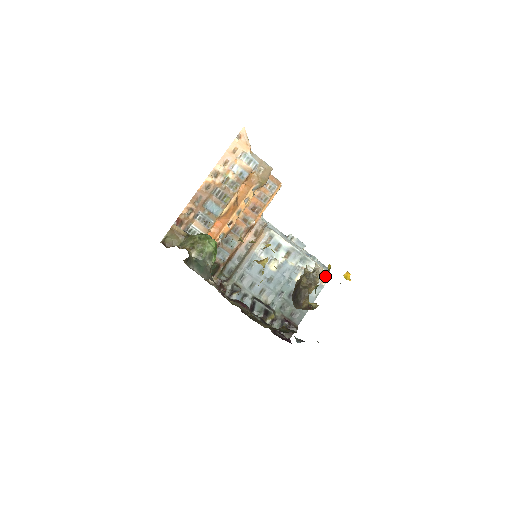
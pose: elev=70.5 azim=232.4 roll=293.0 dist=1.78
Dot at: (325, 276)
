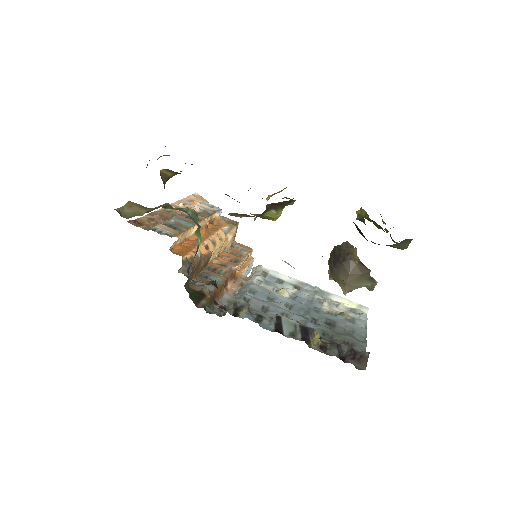
Dot at: (360, 310)
